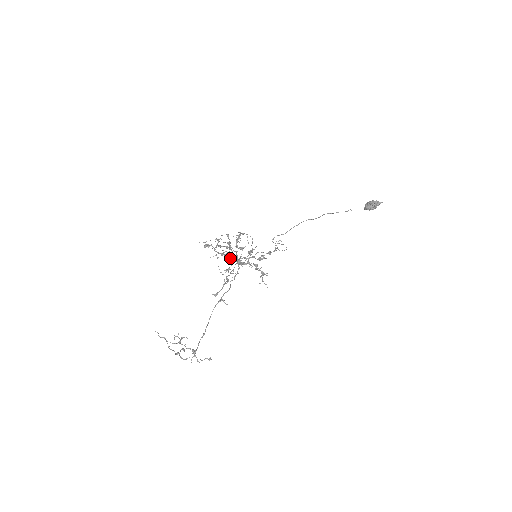
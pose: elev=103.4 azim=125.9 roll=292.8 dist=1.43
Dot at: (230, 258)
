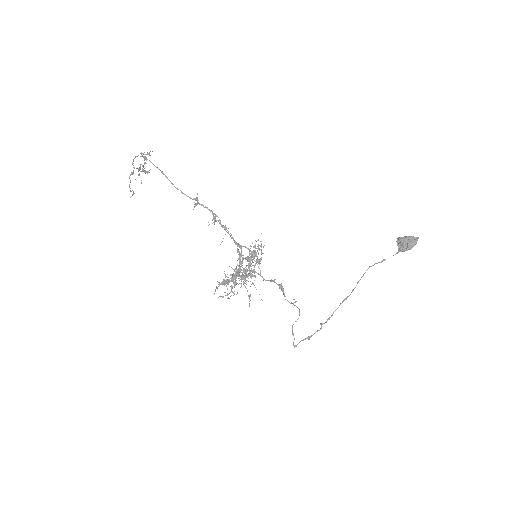
Dot at: (234, 274)
